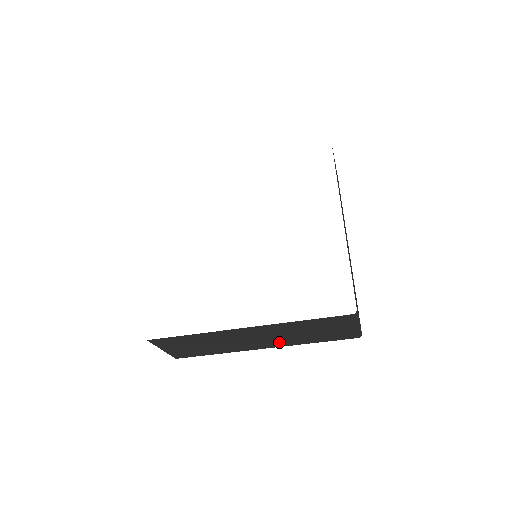
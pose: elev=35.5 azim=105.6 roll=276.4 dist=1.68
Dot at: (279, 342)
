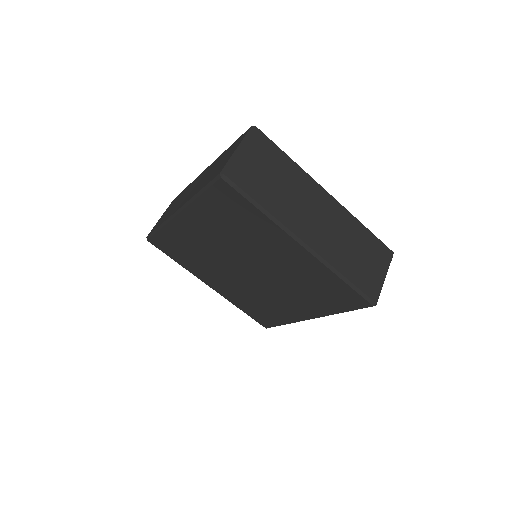
Dot at: (326, 245)
